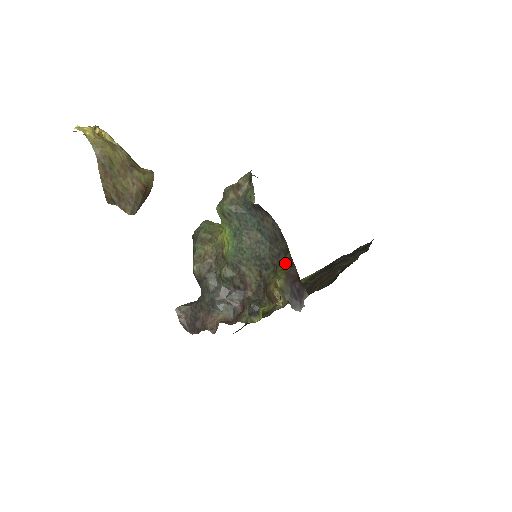
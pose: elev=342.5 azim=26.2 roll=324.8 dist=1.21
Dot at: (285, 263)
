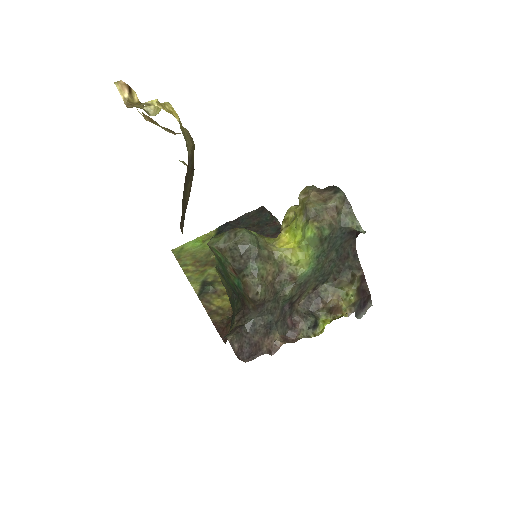
Dot at: (357, 280)
